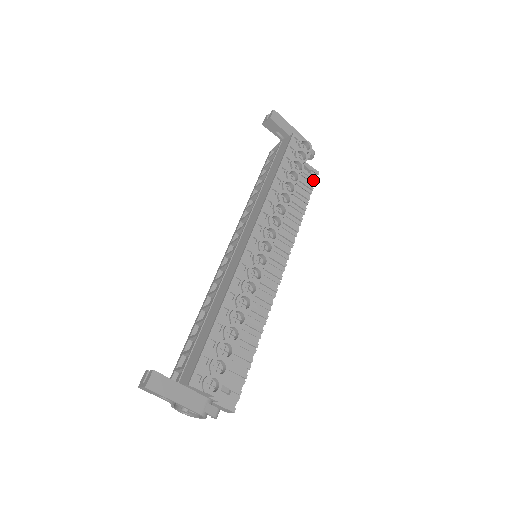
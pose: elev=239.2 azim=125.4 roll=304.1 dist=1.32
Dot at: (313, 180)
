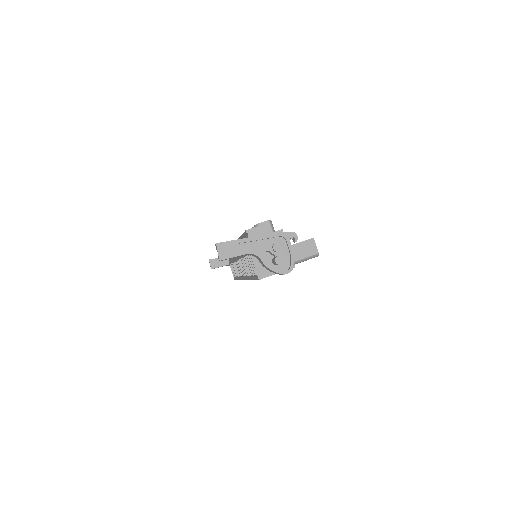
Dot at: occluded
